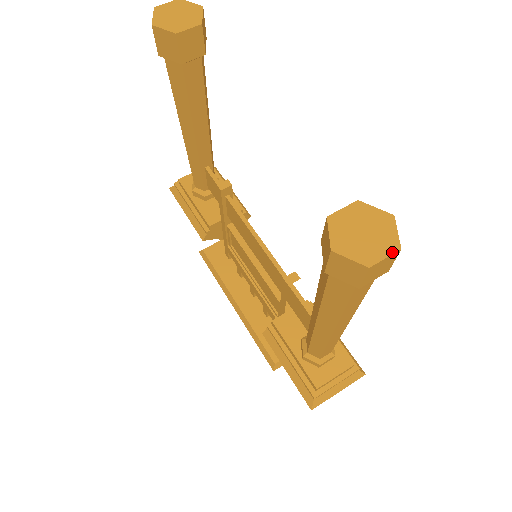
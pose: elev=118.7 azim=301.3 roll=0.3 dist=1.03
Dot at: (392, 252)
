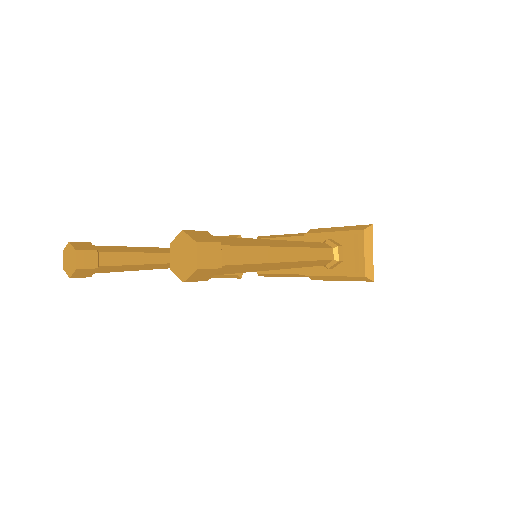
Dot at: (196, 249)
